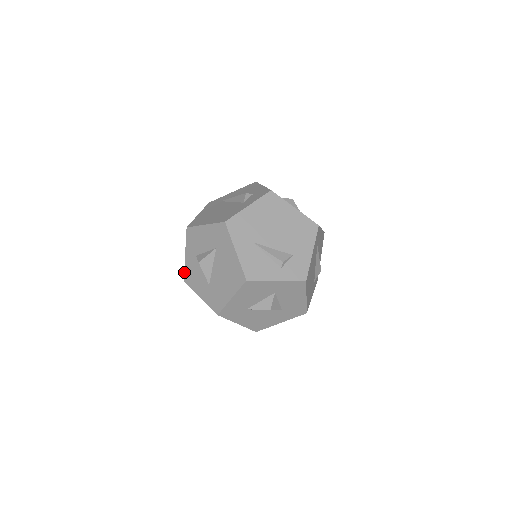
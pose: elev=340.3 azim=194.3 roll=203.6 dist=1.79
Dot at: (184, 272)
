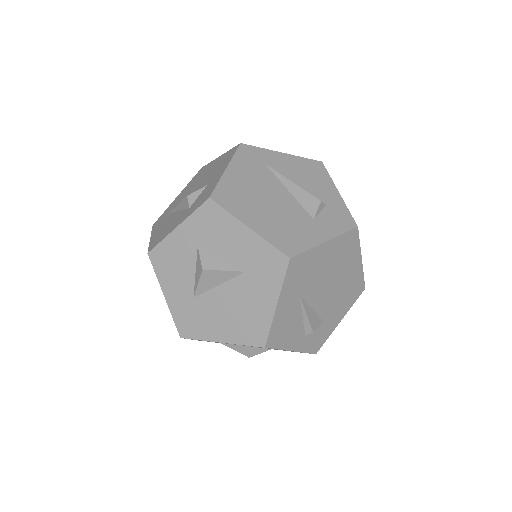
Dot at: (157, 244)
